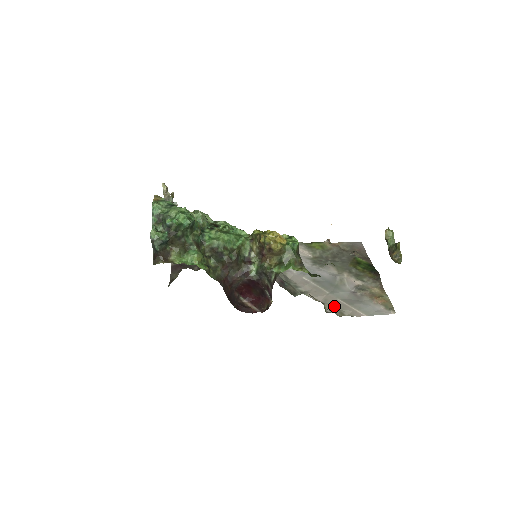
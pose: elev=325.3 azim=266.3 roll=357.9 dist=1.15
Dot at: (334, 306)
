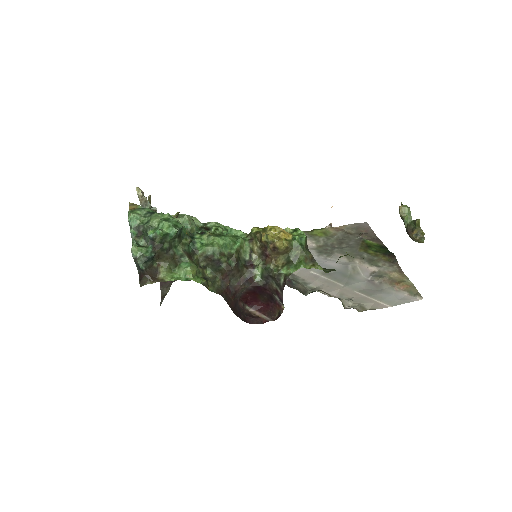
Dot at: occluded
